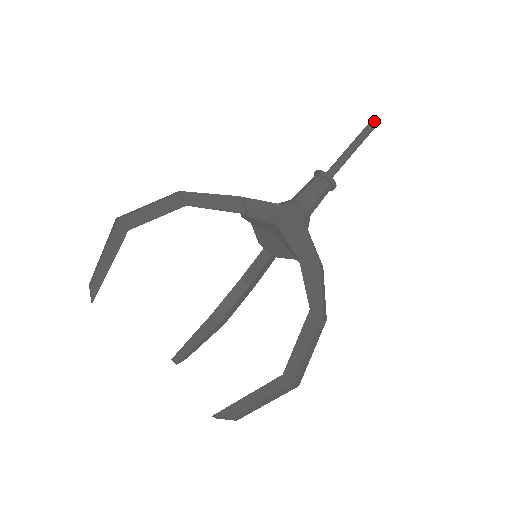
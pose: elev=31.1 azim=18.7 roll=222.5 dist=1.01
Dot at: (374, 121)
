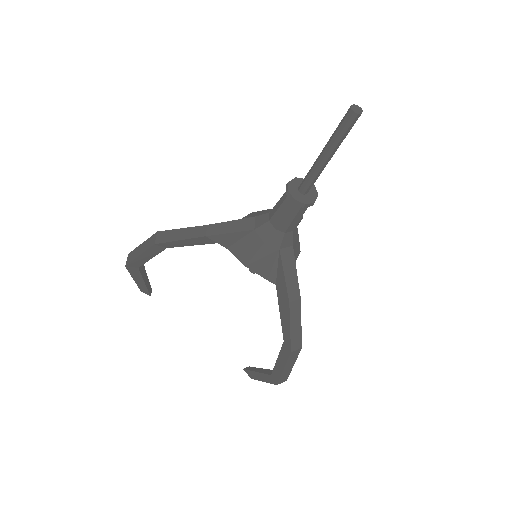
Dot at: (353, 111)
